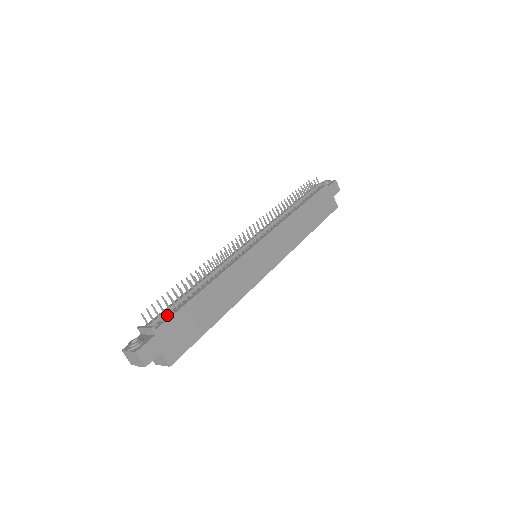
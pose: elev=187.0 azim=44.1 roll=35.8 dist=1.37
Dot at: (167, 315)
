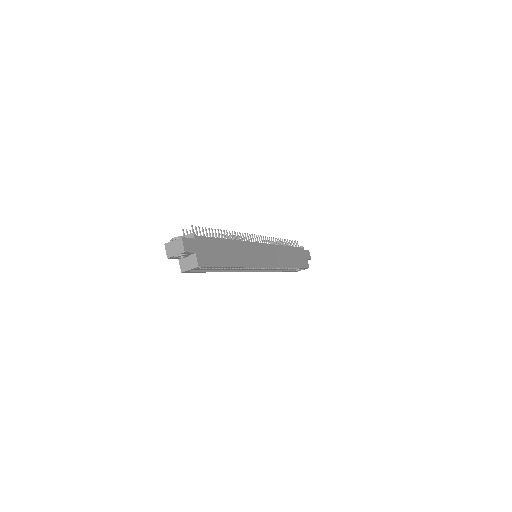
Dot at: occluded
